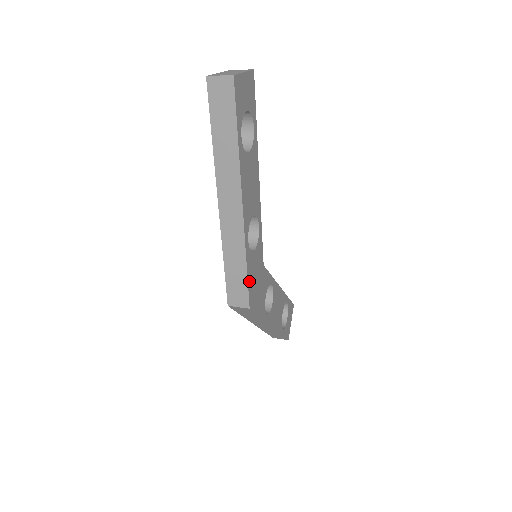
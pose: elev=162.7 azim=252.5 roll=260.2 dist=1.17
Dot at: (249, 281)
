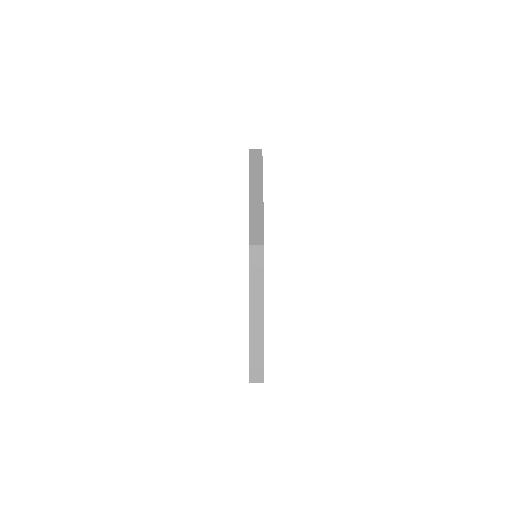
Dot at: occluded
